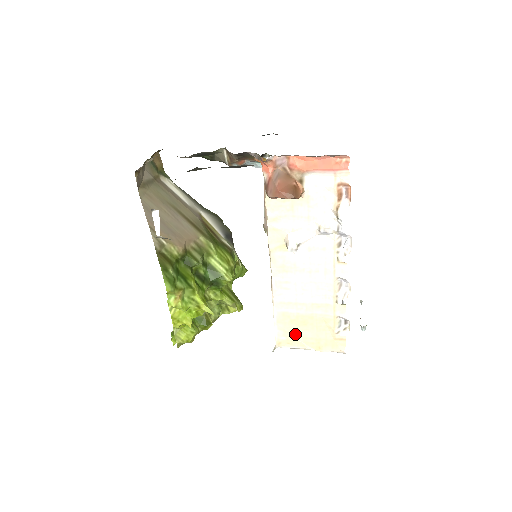
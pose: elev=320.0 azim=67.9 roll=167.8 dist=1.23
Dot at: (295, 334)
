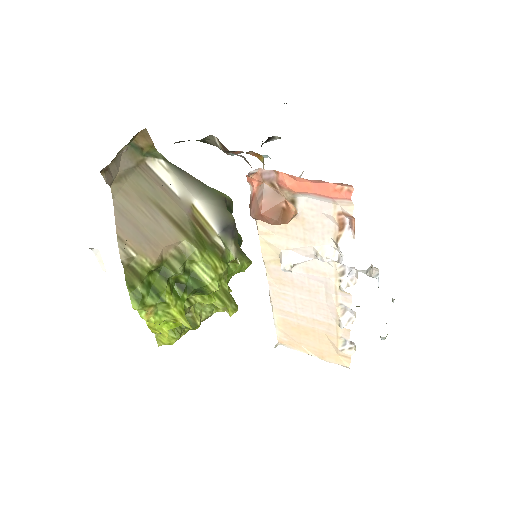
Dot at: (297, 339)
